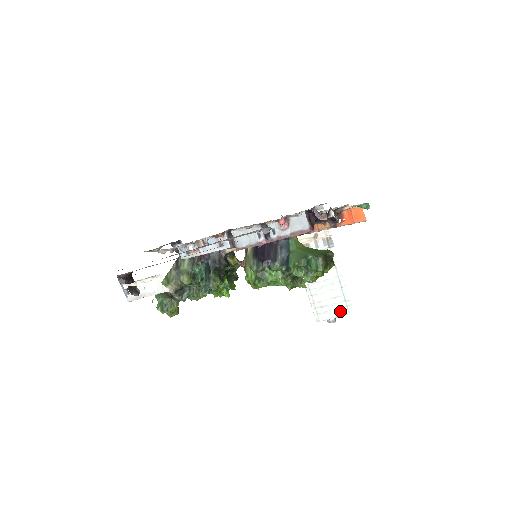
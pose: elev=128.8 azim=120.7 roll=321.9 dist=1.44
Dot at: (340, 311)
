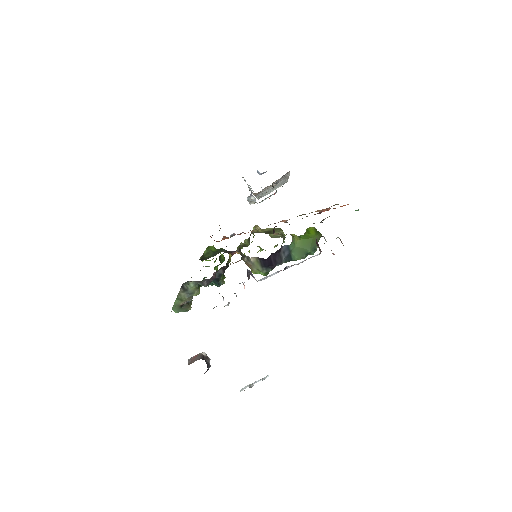
Dot at: (278, 187)
